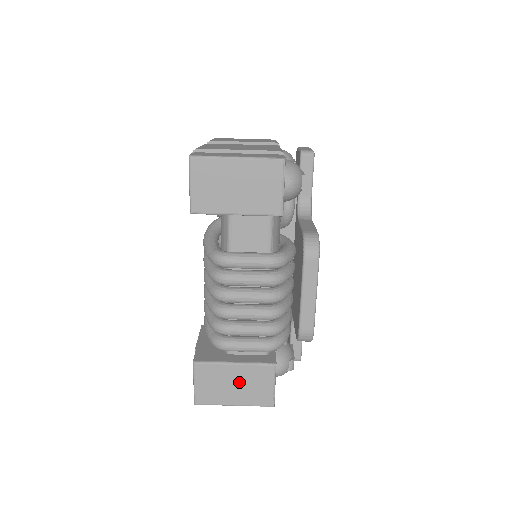
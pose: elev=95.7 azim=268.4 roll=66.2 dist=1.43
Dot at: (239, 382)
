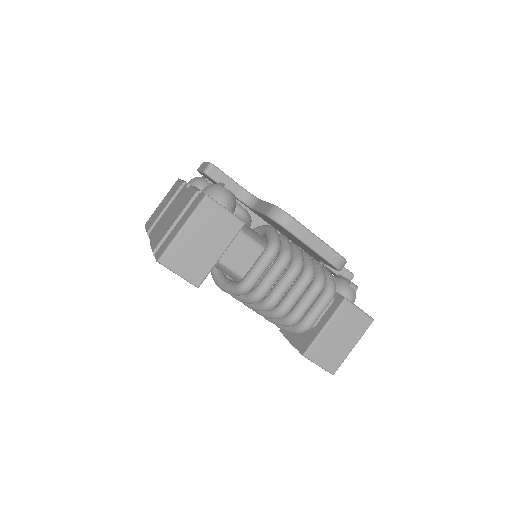
Dot at: (340, 333)
